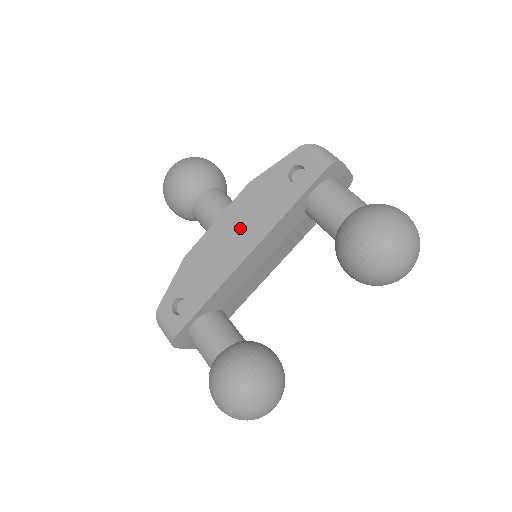
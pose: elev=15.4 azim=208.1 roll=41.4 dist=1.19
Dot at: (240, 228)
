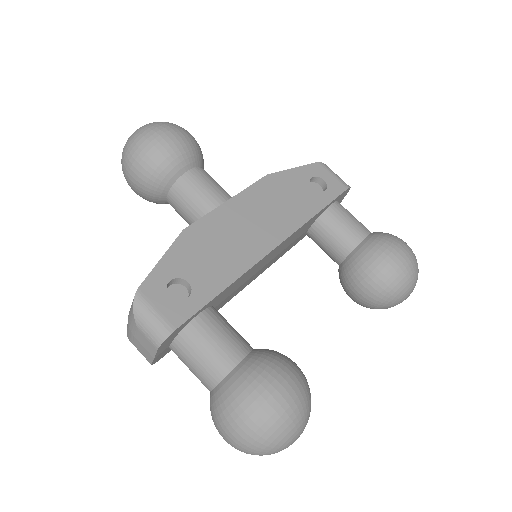
Dot at: (263, 216)
